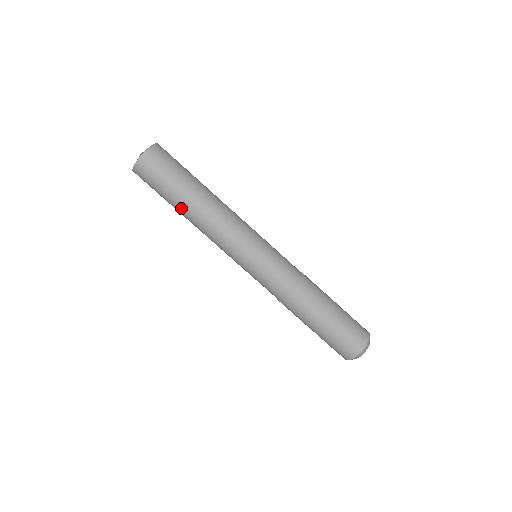
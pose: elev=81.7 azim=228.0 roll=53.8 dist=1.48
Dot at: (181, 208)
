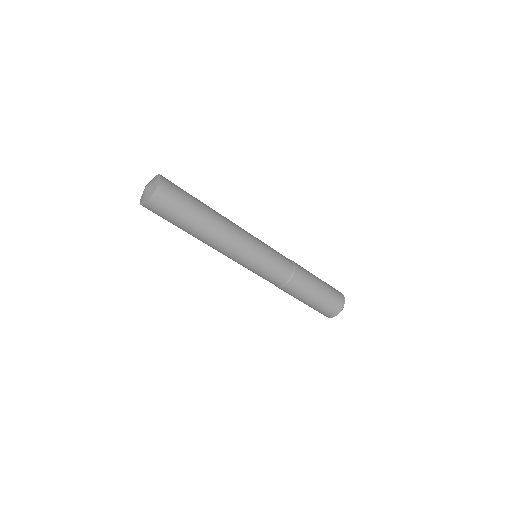
Dot at: (188, 233)
